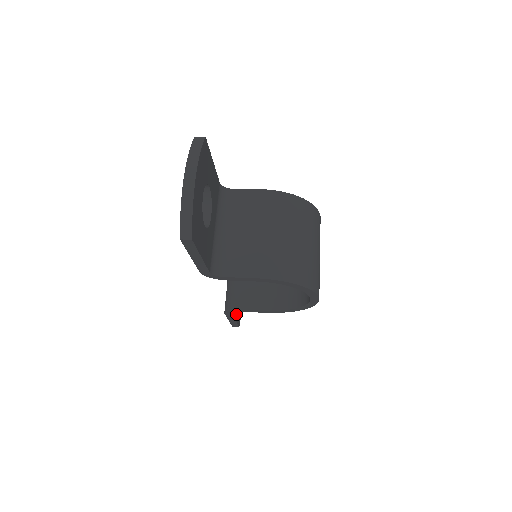
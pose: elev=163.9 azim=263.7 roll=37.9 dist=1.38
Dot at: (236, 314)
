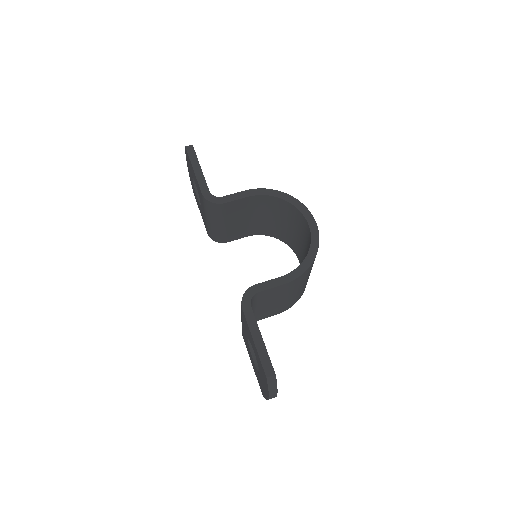
Dot at: occluded
